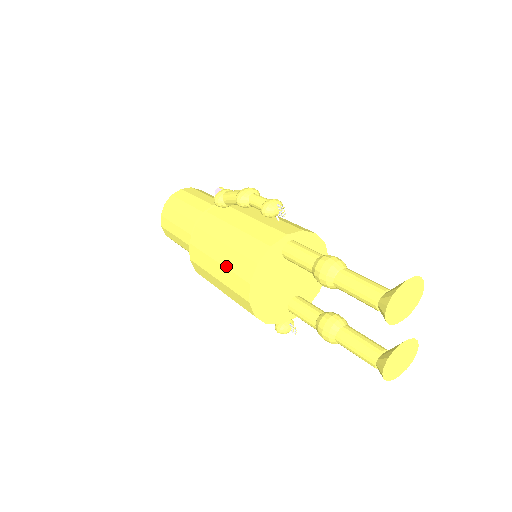
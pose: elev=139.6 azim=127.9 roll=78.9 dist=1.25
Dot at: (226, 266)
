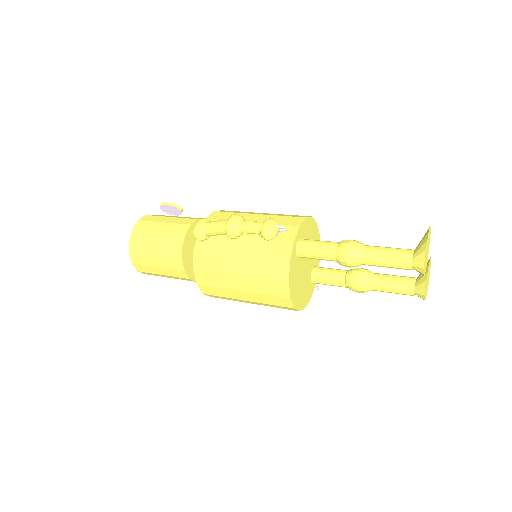
Dot at: (254, 292)
